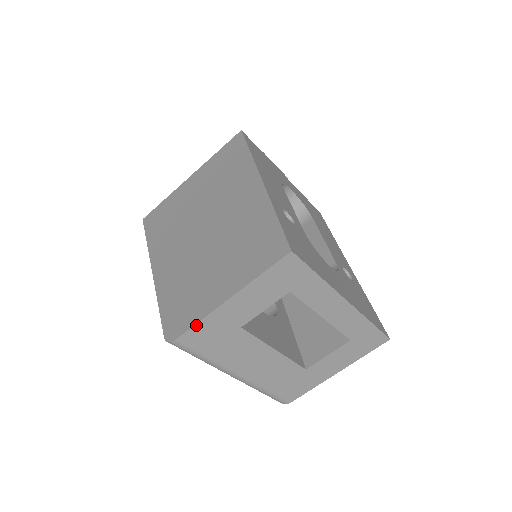
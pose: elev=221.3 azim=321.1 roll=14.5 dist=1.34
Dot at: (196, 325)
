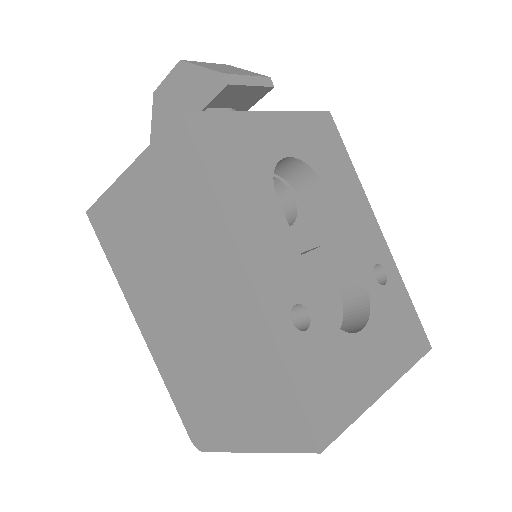
Dot at: (222, 451)
